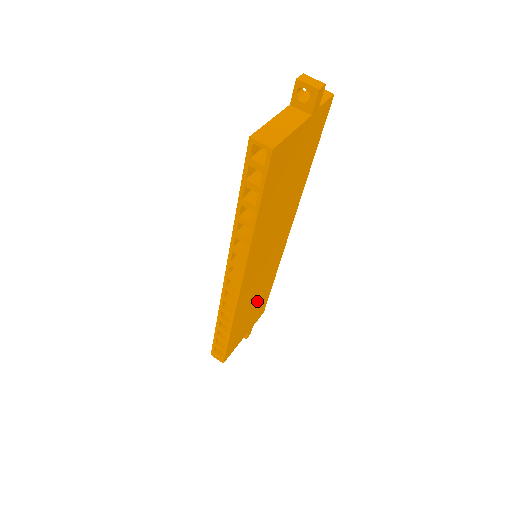
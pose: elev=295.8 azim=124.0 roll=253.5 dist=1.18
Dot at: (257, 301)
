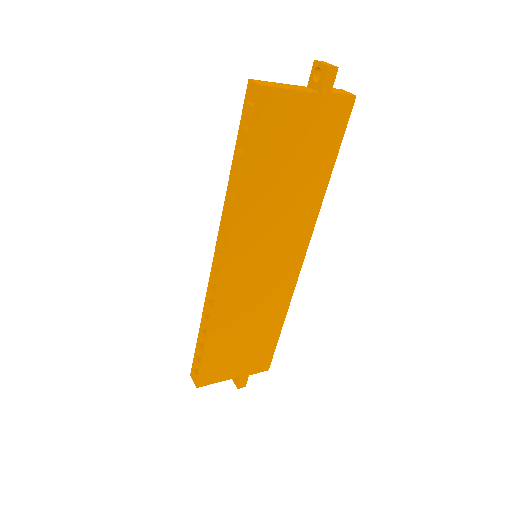
Dot at: (254, 330)
